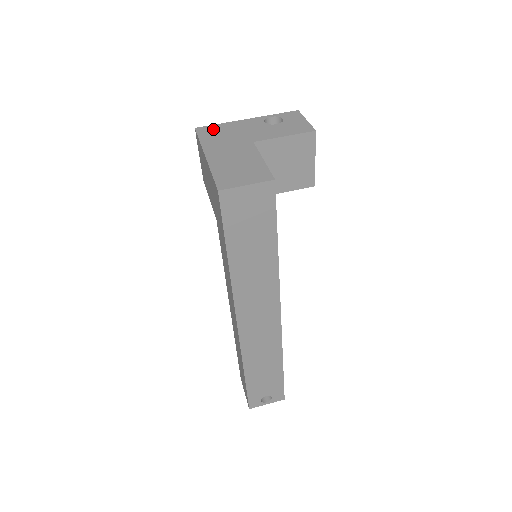
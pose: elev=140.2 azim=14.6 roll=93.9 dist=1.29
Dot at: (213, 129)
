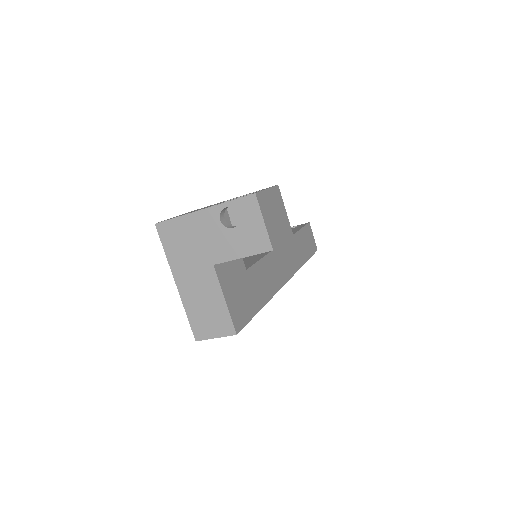
Dot at: (172, 230)
